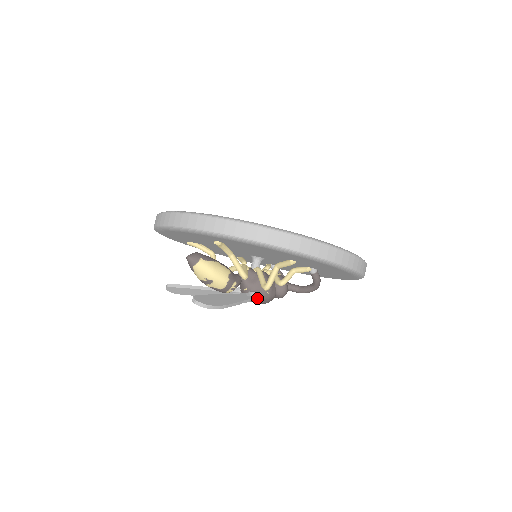
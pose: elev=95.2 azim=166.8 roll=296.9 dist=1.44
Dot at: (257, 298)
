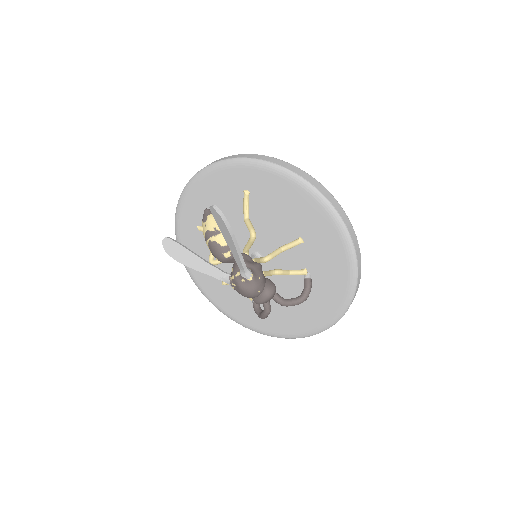
Dot at: (250, 273)
